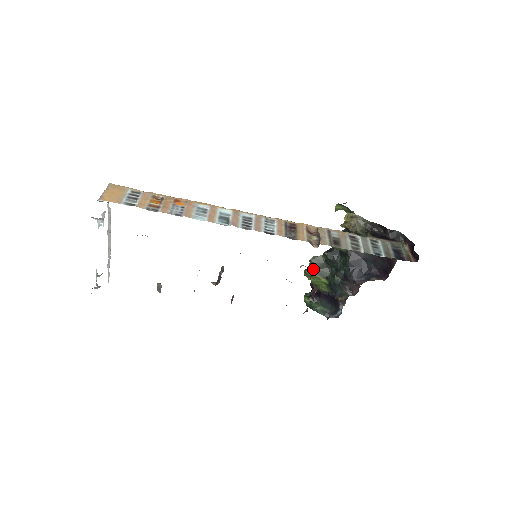
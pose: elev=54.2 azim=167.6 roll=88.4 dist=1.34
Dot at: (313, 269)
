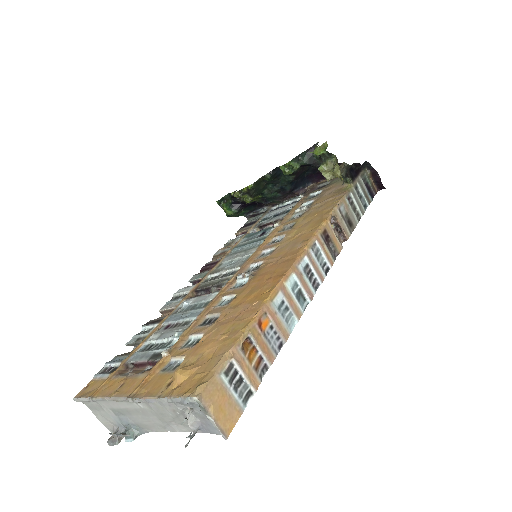
Dot at: (252, 194)
